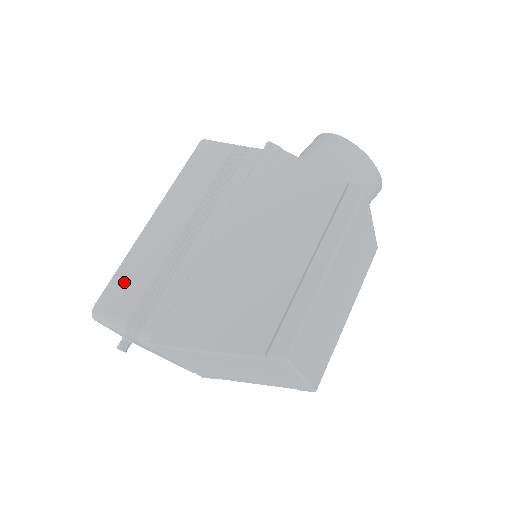
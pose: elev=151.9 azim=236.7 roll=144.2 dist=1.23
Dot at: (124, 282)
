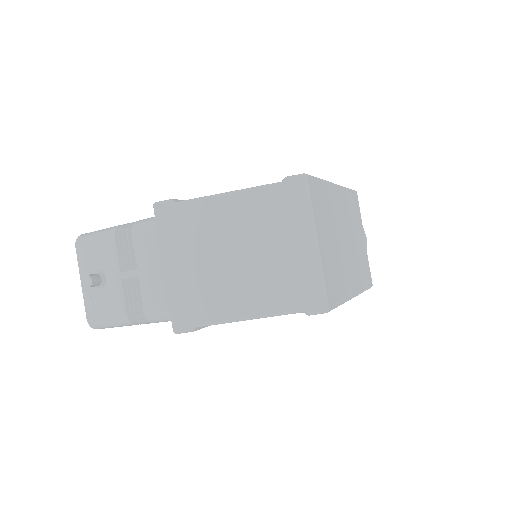
Dot at: occluded
